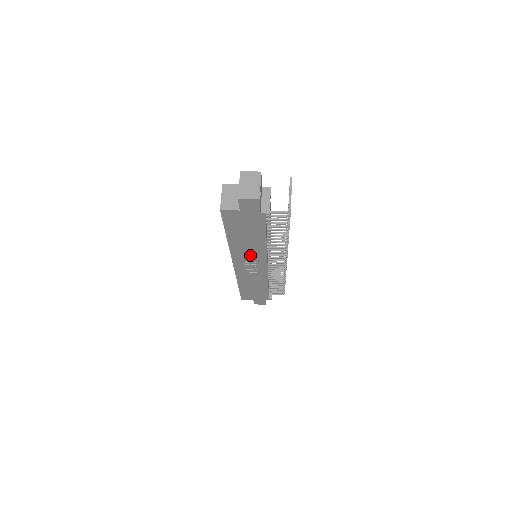
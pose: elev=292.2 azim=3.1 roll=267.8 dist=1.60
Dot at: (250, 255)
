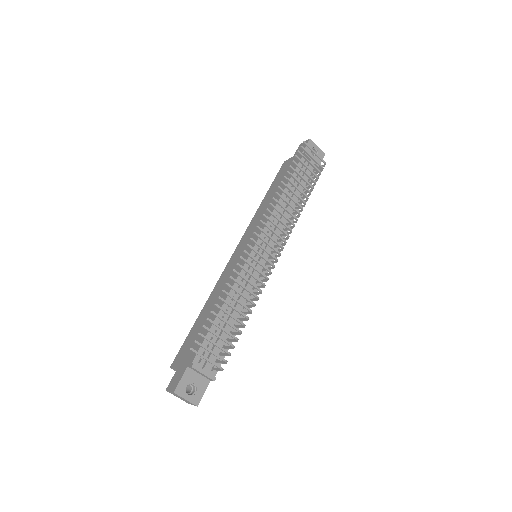
Dot at: occluded
